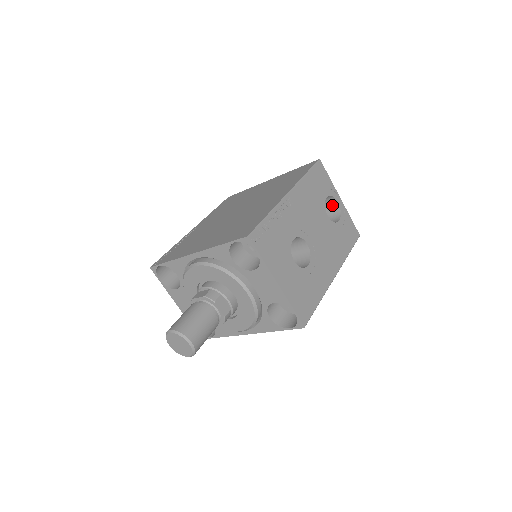
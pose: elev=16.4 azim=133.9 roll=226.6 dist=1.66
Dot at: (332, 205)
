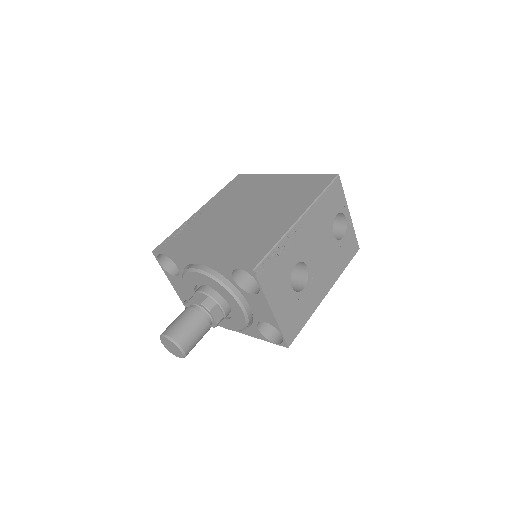
Dot at: (340, 218)
